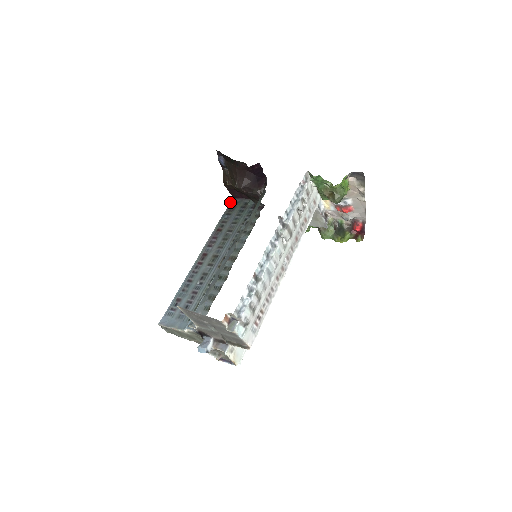
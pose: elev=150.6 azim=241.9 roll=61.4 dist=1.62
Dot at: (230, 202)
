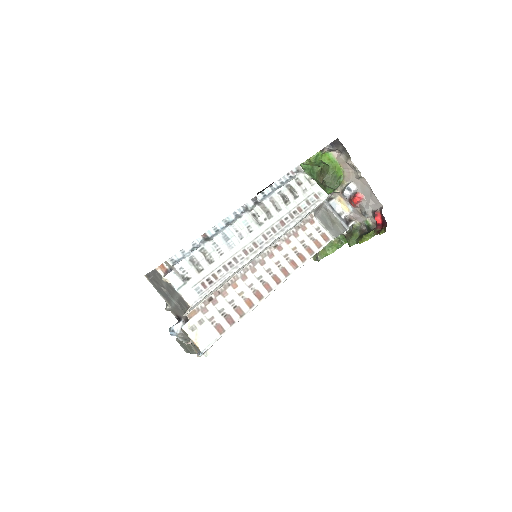
Dot at: occluded
